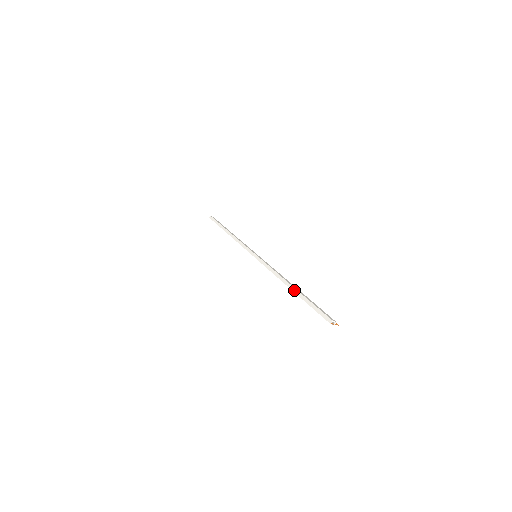
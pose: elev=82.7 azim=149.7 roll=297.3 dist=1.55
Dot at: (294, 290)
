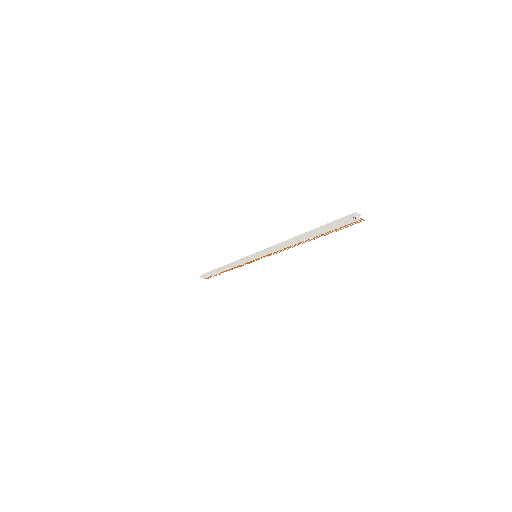
Dot at: (305, 234)
